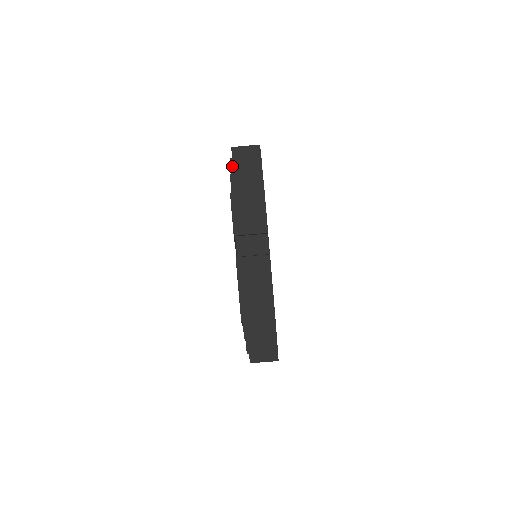
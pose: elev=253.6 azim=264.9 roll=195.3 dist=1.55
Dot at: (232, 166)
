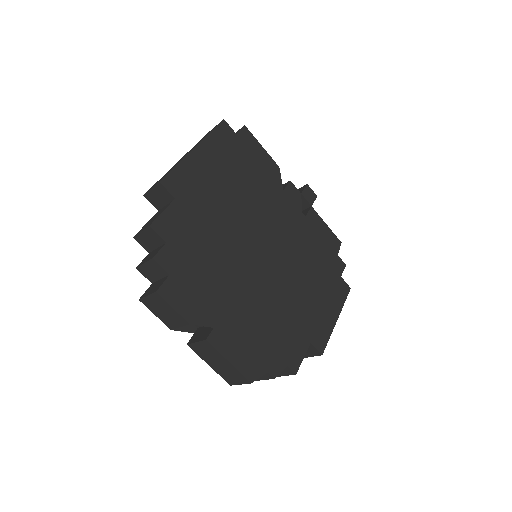
Dot at: (140, 244)
